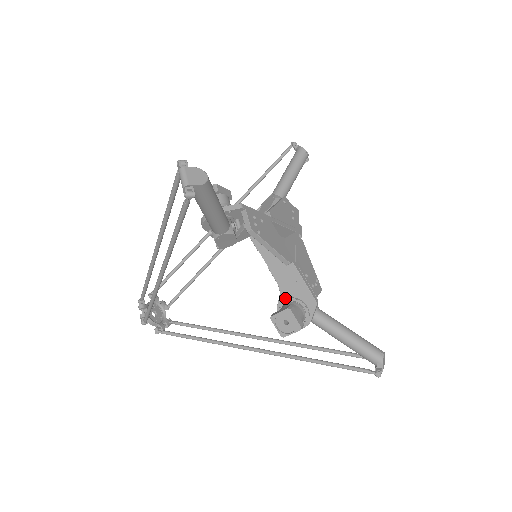
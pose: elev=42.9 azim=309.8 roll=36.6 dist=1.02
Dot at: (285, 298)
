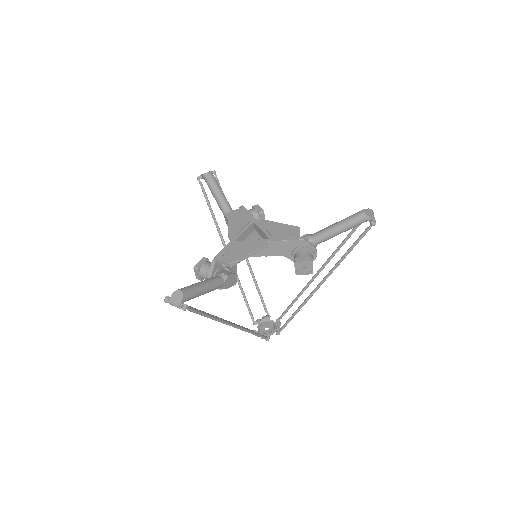
Dot at: (291, 256)
